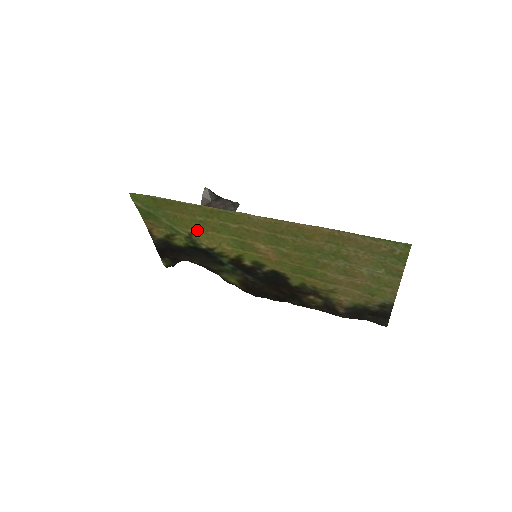
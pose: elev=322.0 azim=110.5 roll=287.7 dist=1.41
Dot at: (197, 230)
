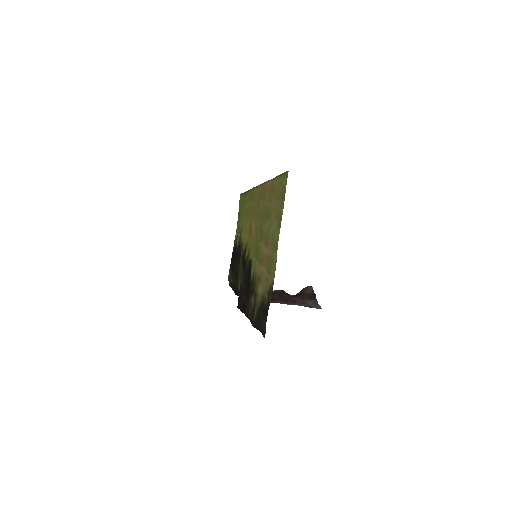
Dot at: occluded
